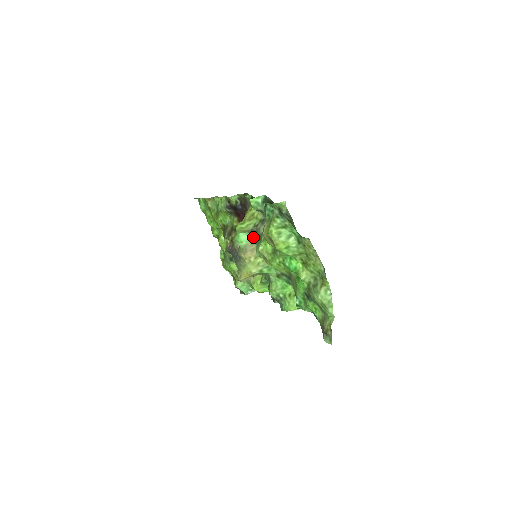
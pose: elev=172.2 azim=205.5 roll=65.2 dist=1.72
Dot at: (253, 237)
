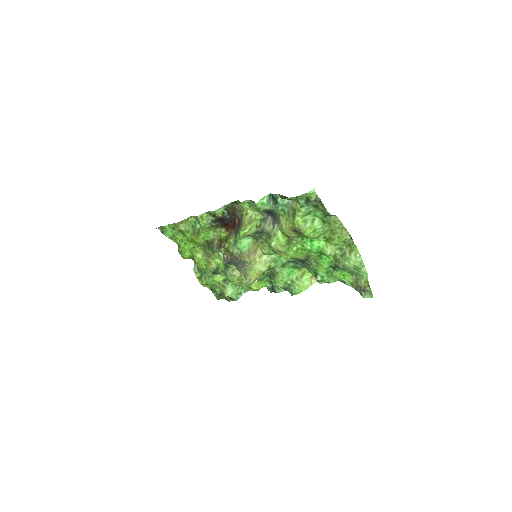
Dot at: (252, 239)
